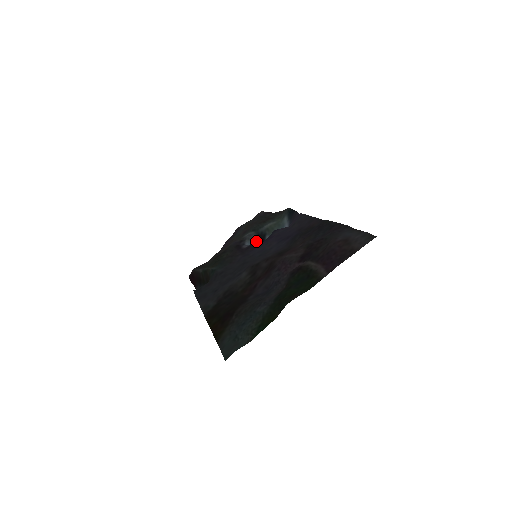
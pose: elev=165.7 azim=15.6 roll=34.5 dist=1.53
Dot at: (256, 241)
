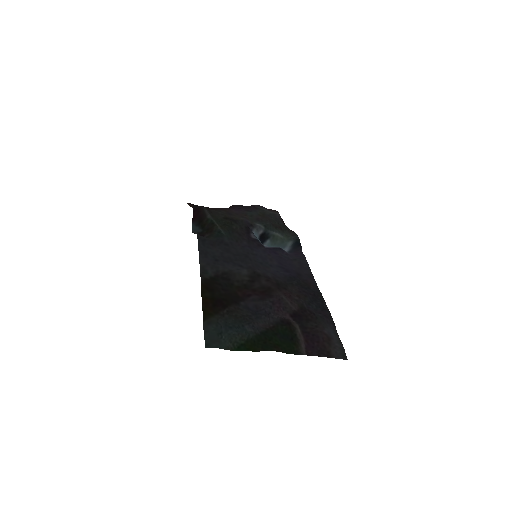
Dot at: (260, 236)
